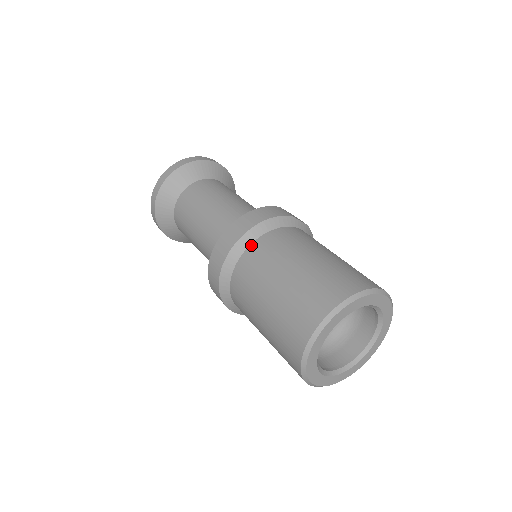
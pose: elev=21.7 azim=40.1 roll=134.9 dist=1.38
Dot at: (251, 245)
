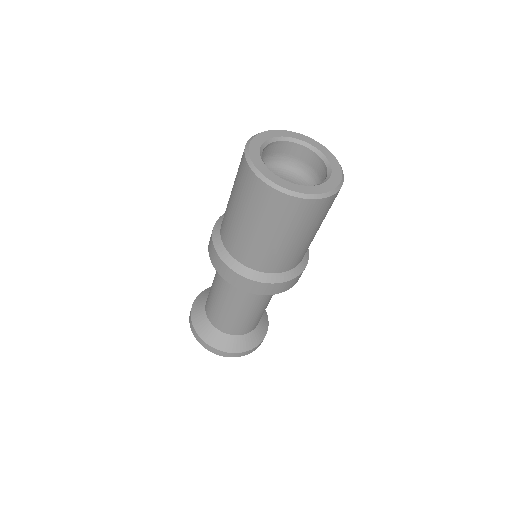
Dot at: occluded
